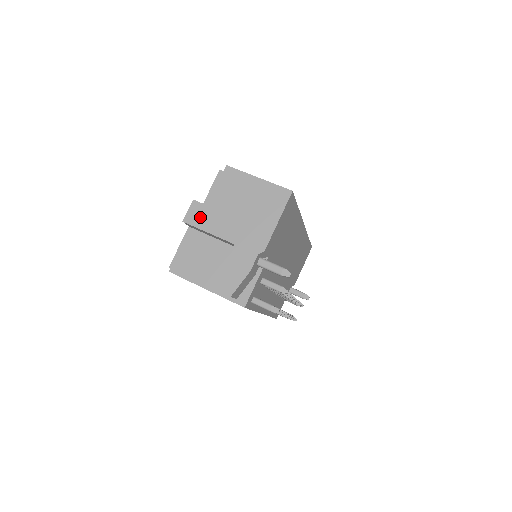
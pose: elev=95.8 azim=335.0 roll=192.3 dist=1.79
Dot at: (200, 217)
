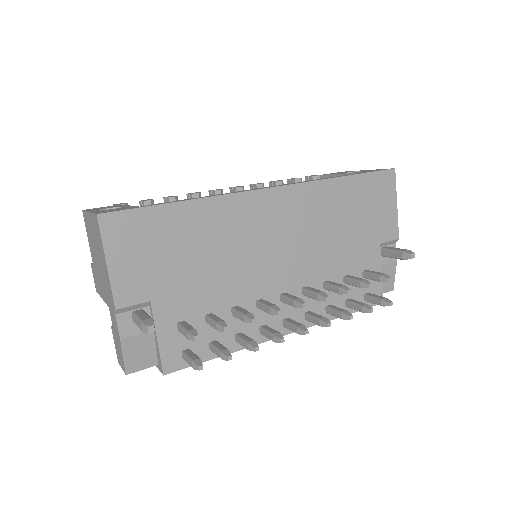
Dot at: (96, 282)
